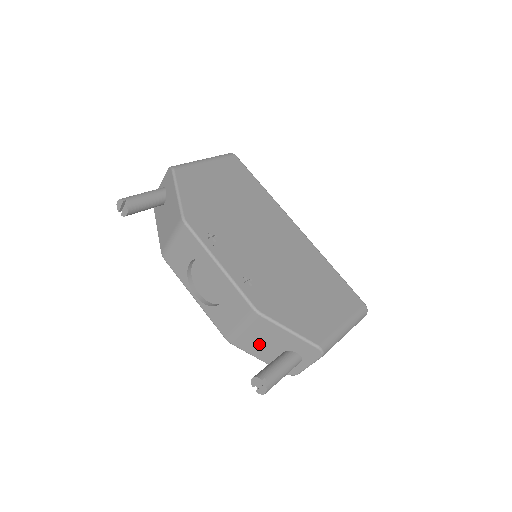
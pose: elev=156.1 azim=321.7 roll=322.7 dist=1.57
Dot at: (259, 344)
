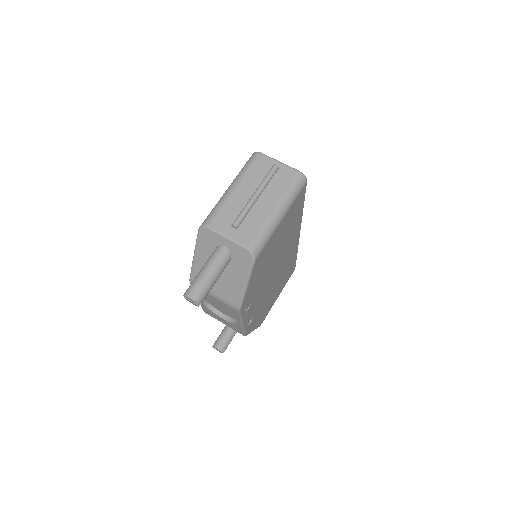
Dot at: occluded
